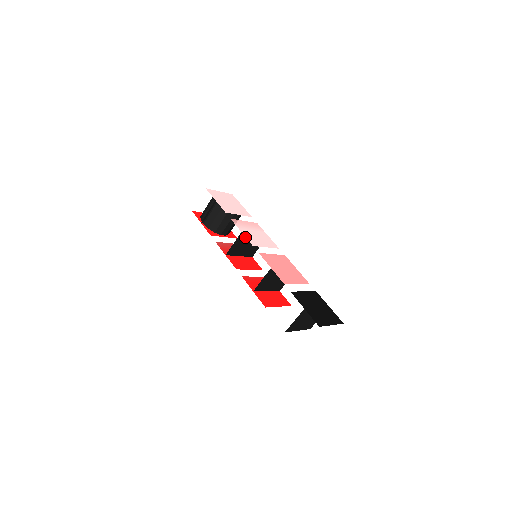
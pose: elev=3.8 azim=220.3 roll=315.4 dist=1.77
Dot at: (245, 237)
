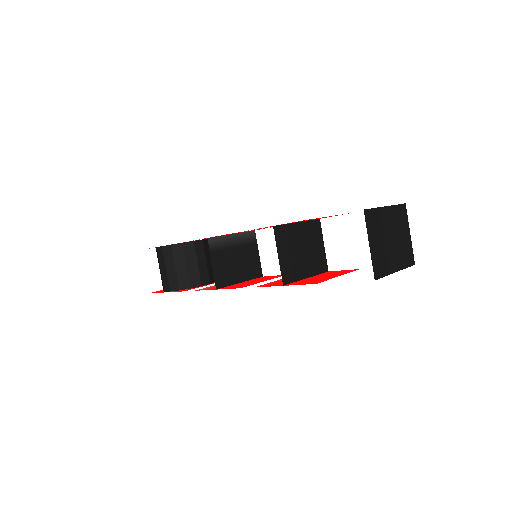
Dot at: (221, 246)
